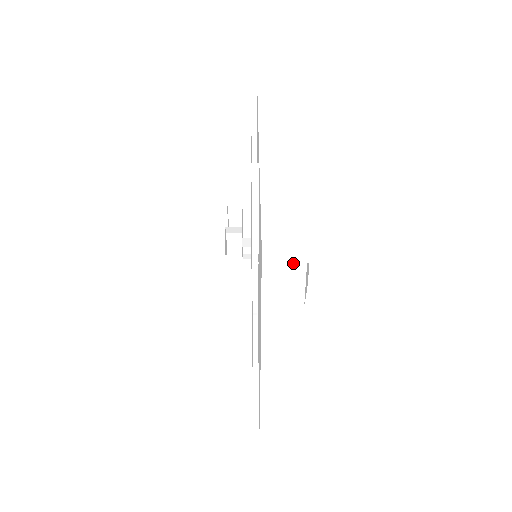
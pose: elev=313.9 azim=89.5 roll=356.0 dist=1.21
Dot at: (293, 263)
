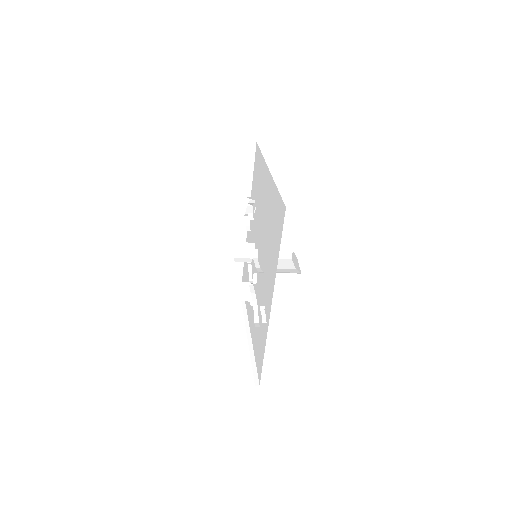
Dot at: (283, 263)
